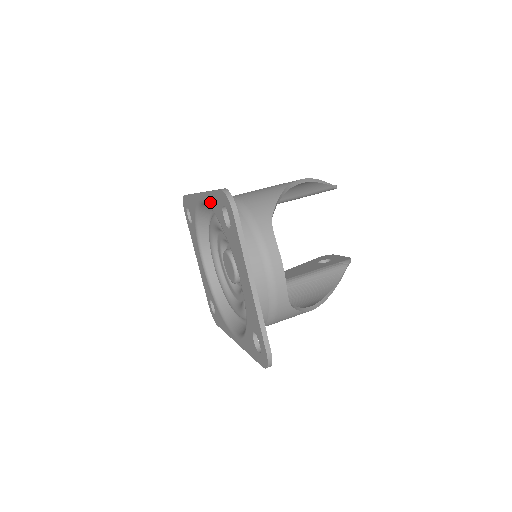
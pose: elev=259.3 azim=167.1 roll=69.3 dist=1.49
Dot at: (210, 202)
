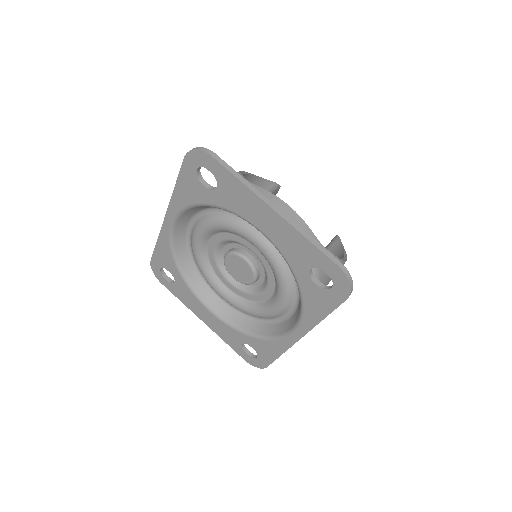
Dot at: (181, 200)
